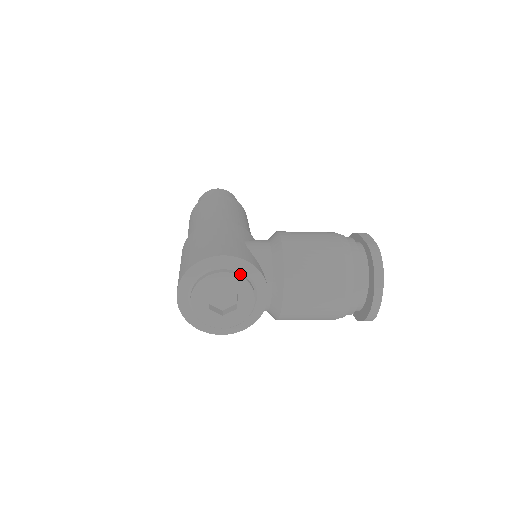
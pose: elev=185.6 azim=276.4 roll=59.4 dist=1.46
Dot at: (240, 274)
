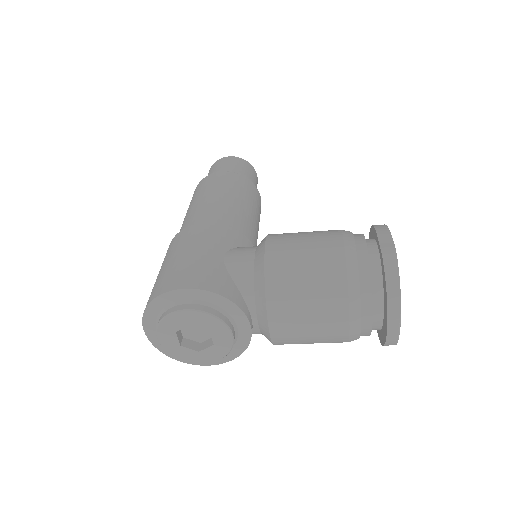
Dot at: (208, 308)
